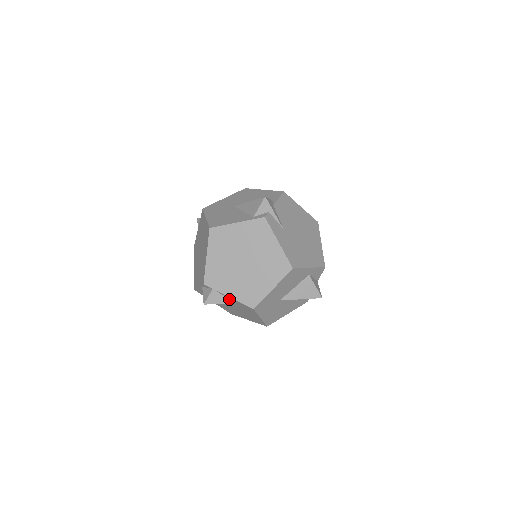
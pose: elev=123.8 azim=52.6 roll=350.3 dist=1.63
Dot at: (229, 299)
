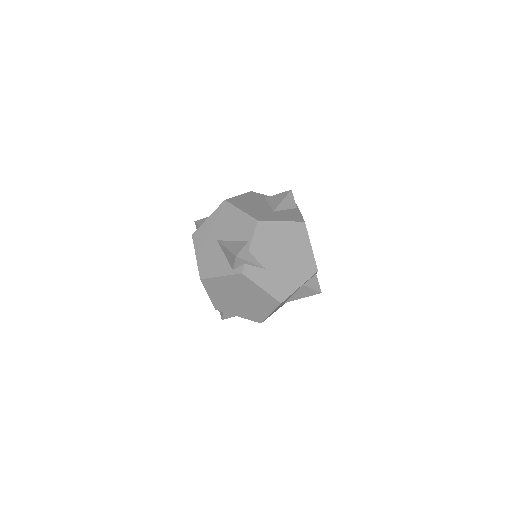
Dot at: occluded
